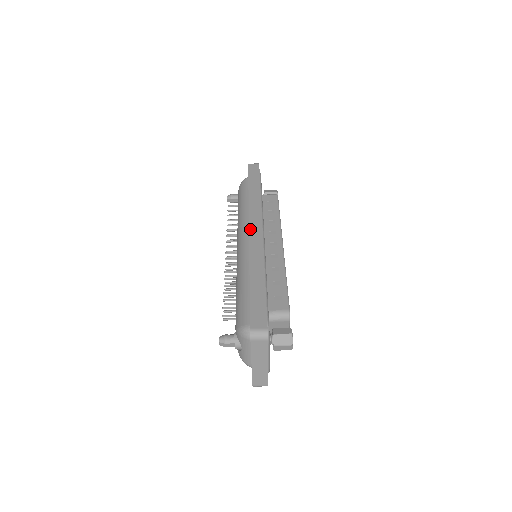
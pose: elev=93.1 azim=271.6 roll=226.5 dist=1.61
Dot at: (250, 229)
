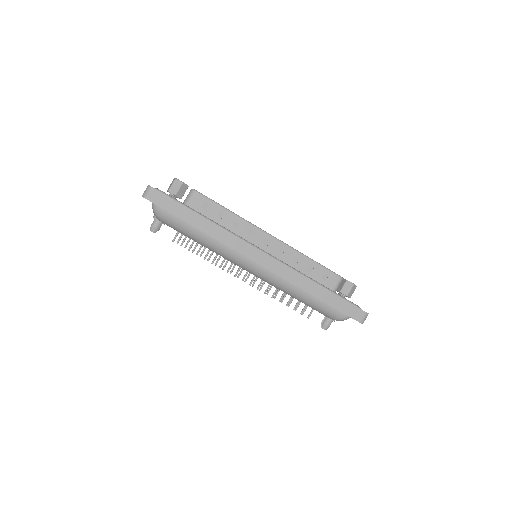
Dot at: (260, 264)
